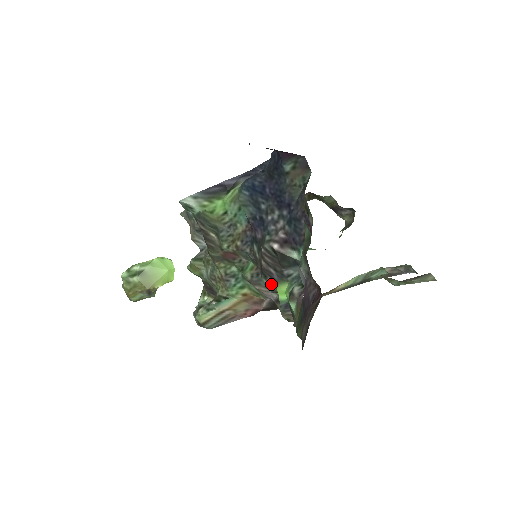
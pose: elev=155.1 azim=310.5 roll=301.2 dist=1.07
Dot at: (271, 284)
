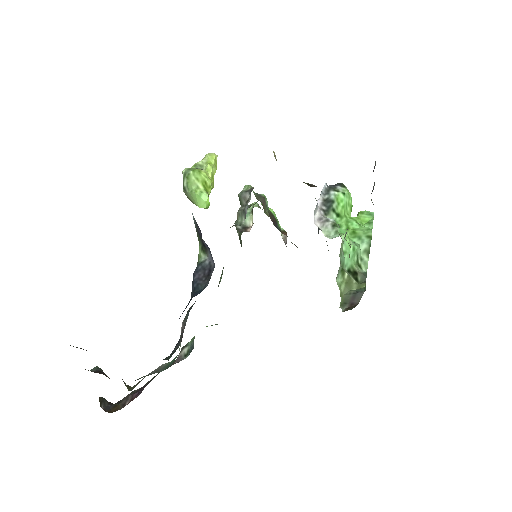
Dot at: occluded
